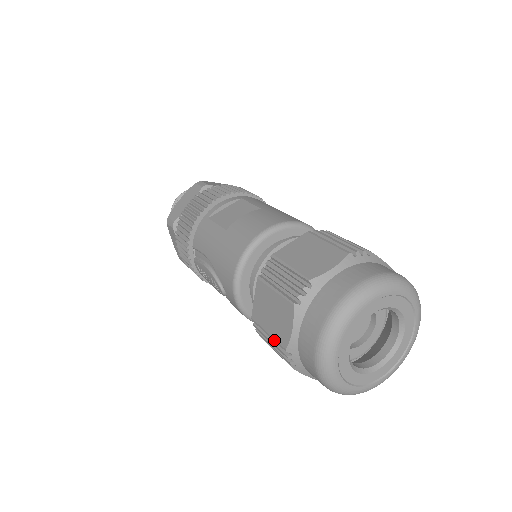
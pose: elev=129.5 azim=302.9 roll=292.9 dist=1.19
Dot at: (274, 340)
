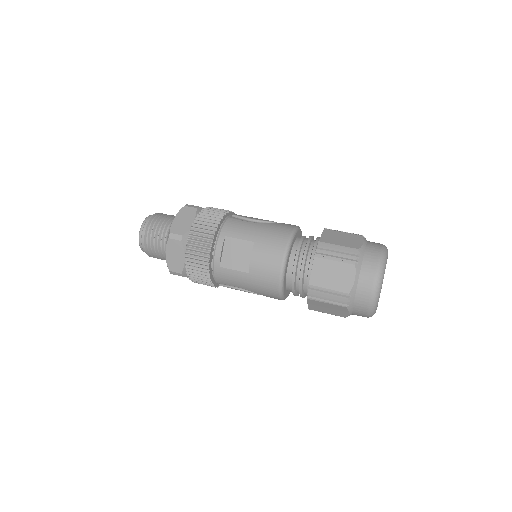
Dot at: occluded
